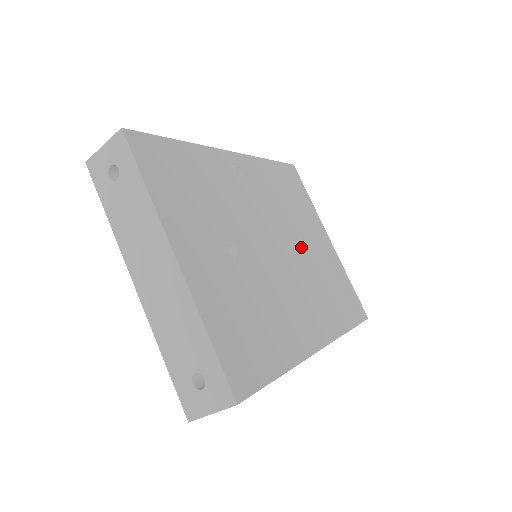
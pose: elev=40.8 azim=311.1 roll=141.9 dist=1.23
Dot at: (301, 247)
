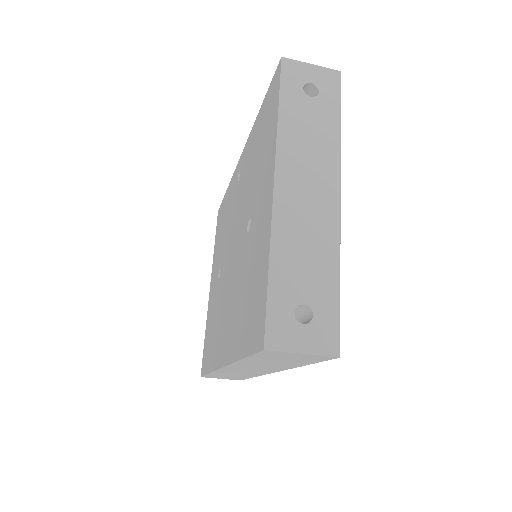
Dot at: occluded
